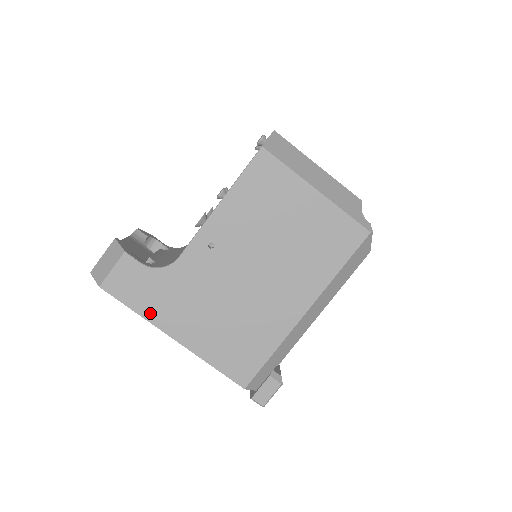
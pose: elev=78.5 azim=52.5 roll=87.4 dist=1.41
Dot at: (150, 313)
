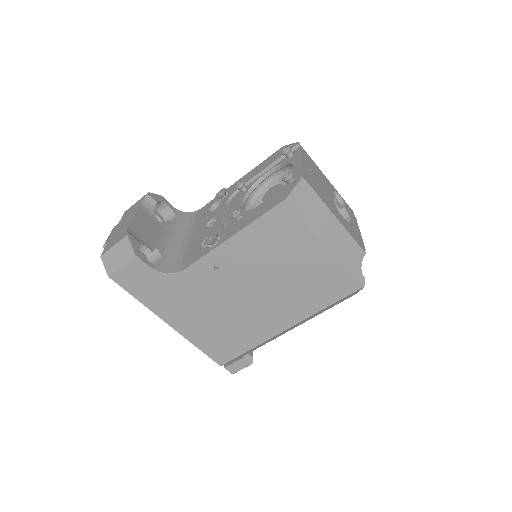
Dot at: (151, 304)
